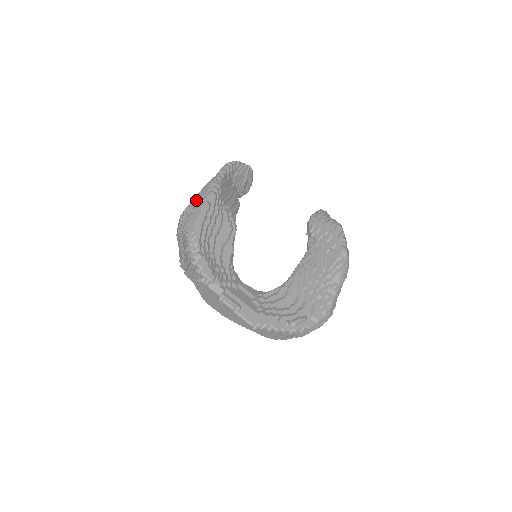
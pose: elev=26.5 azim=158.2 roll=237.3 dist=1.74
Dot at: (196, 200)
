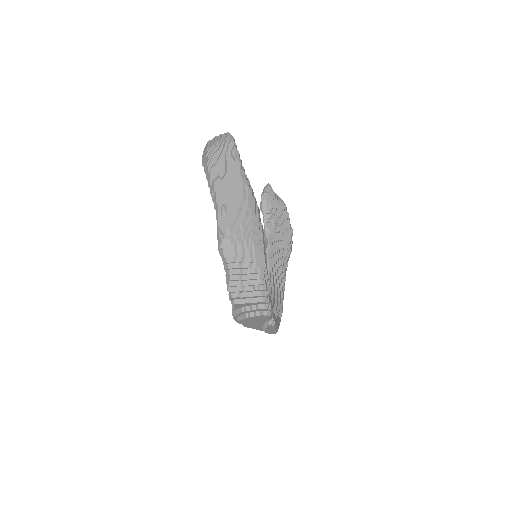
Dot at: (251, 221)
